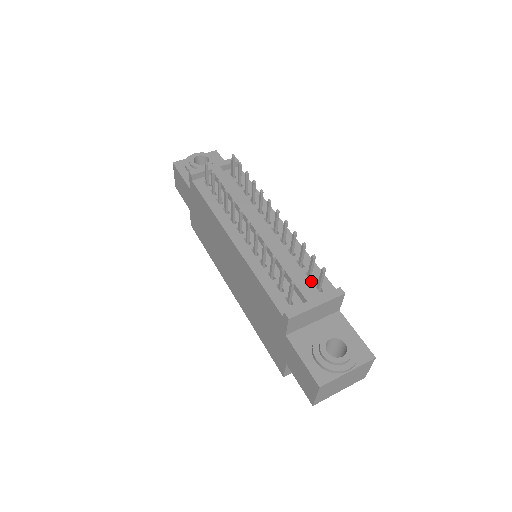
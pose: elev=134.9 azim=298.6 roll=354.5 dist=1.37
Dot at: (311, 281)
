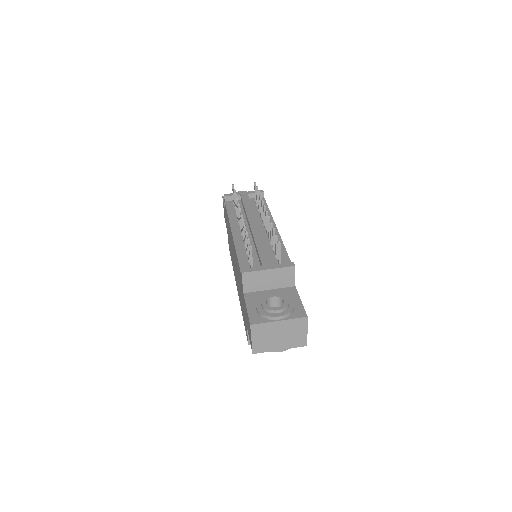
Dot at: (276, 260)
